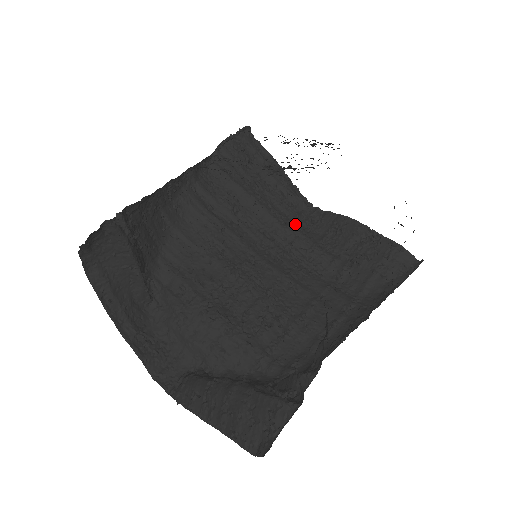
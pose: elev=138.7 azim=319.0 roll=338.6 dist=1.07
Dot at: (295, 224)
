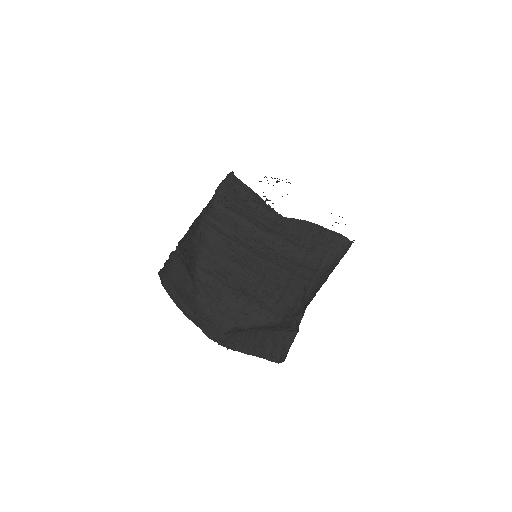
Dot at: (273, 230)
